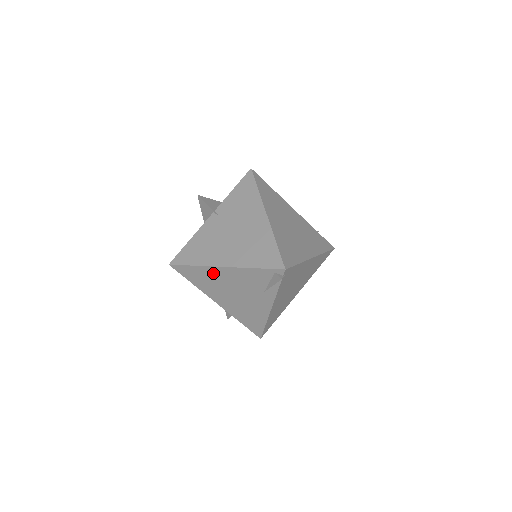
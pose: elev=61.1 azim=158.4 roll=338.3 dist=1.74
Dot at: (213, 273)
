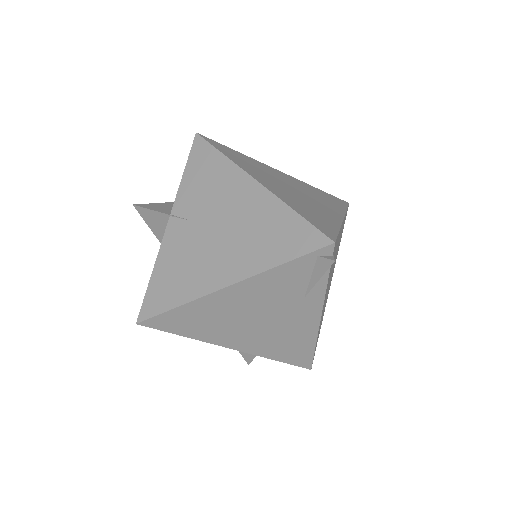
Dot at: (213, 304)
